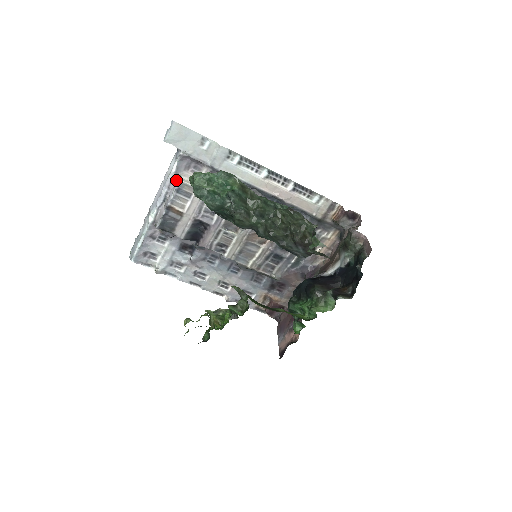
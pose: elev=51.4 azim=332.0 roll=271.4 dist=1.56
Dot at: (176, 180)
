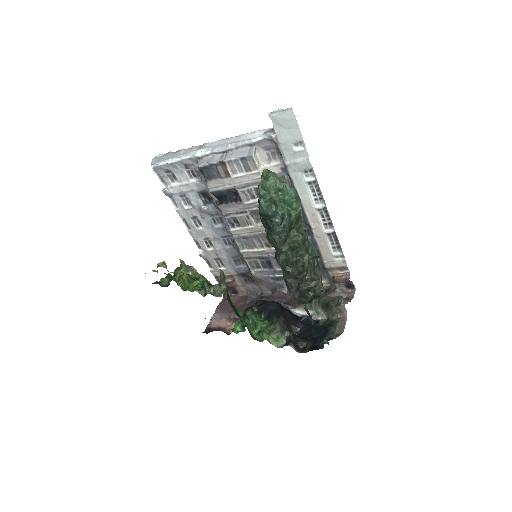
Dot at: (249, 149)
